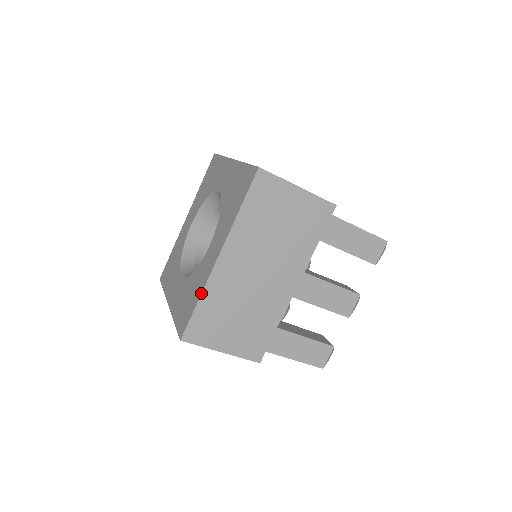
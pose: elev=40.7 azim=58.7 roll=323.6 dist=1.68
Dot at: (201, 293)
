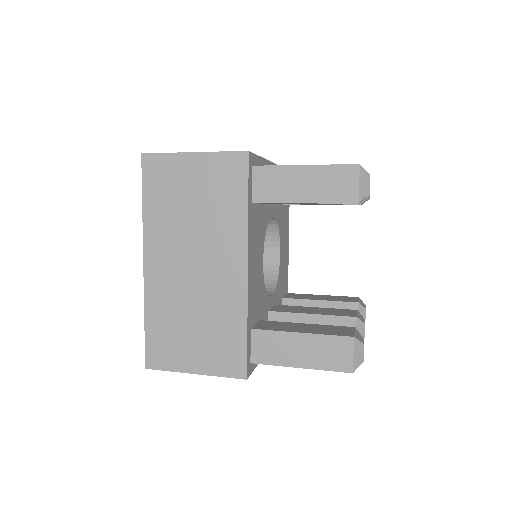
Dot at: occluded
